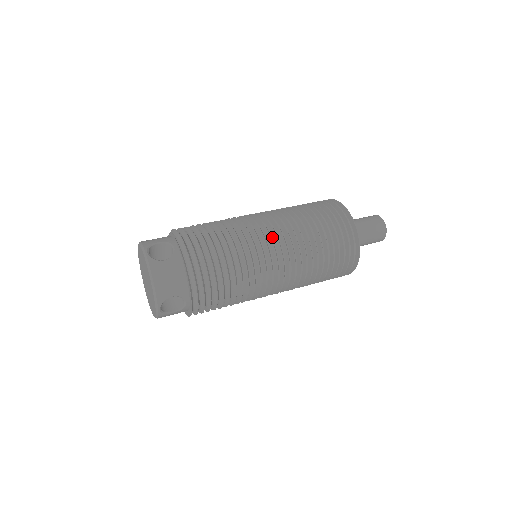
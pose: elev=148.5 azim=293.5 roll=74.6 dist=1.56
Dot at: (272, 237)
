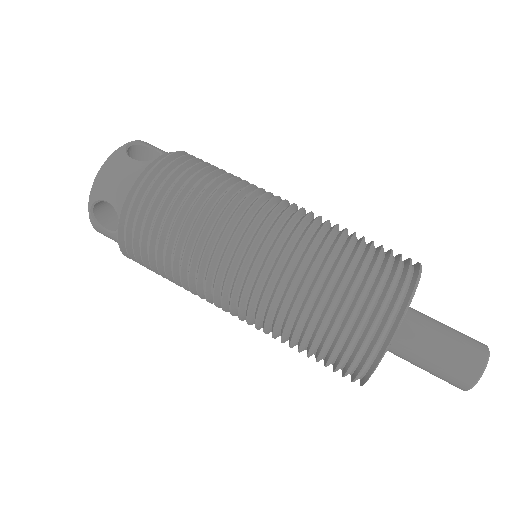
Dot at: (271, 225)
